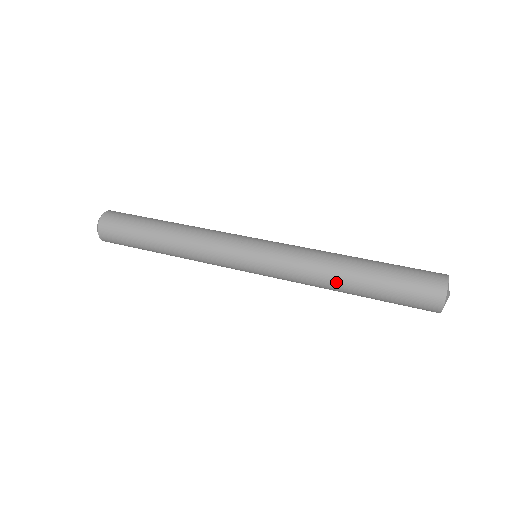
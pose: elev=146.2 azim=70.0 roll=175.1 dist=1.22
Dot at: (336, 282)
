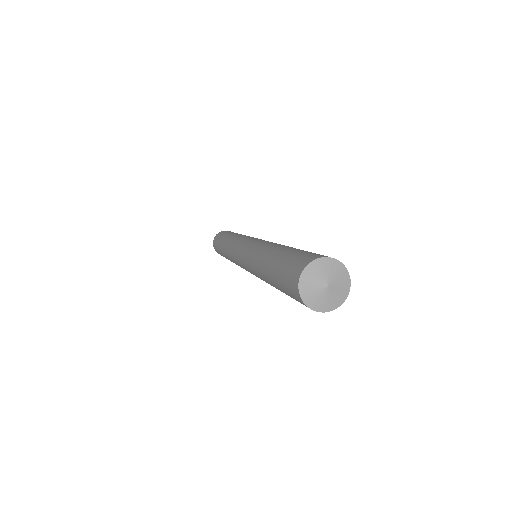
Dot at: (270, 249)
